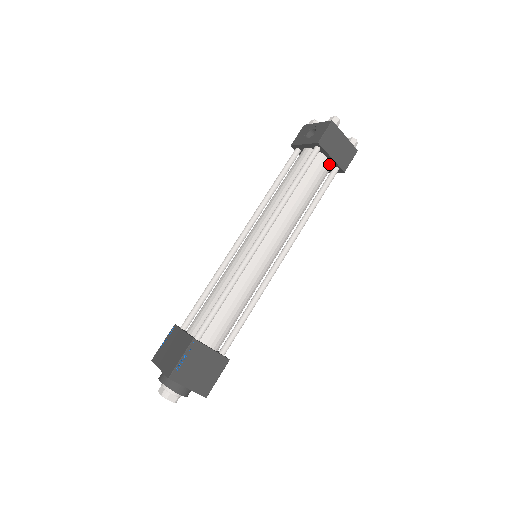
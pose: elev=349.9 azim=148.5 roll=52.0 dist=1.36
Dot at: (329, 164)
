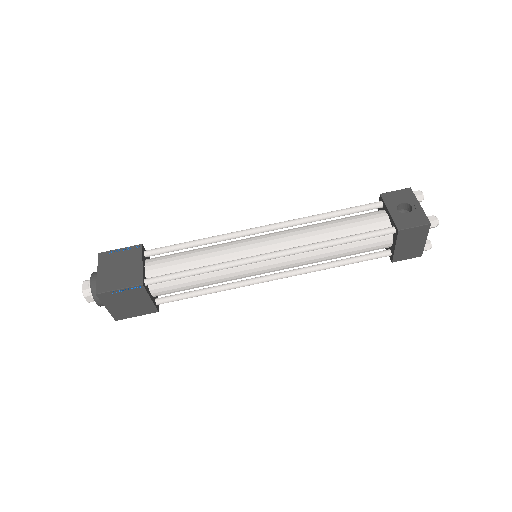
Dot at: (389, 246)
